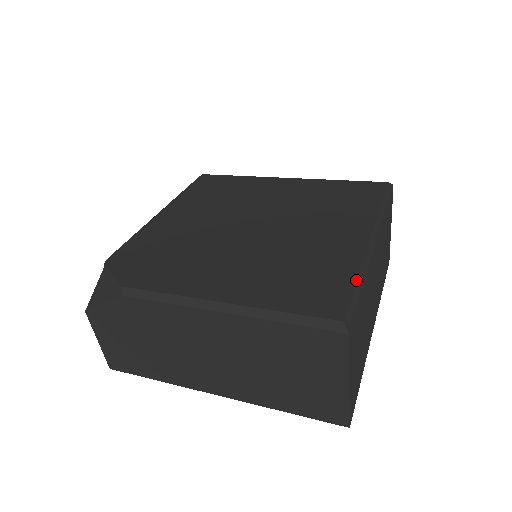
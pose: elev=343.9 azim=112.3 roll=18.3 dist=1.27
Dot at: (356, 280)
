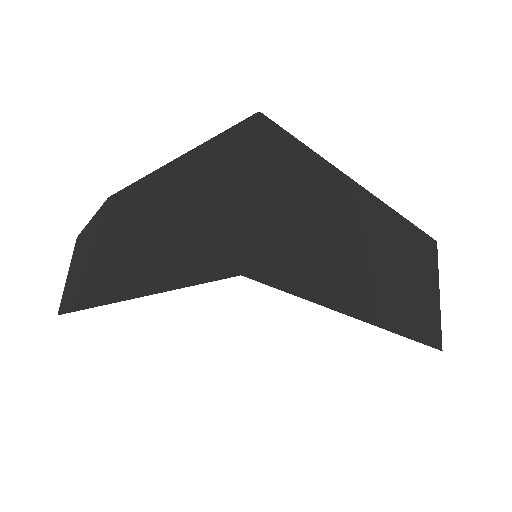
Dot at: (309, 148)
